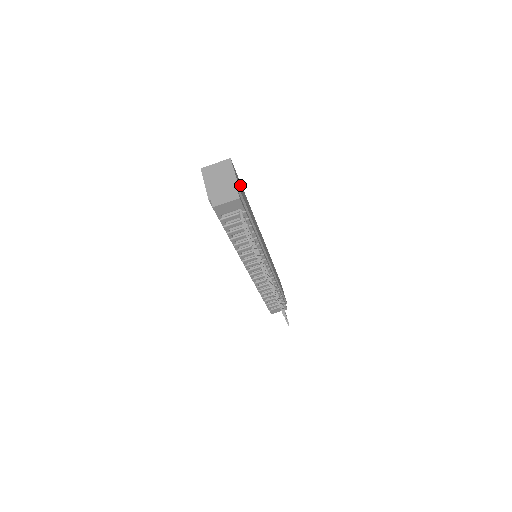
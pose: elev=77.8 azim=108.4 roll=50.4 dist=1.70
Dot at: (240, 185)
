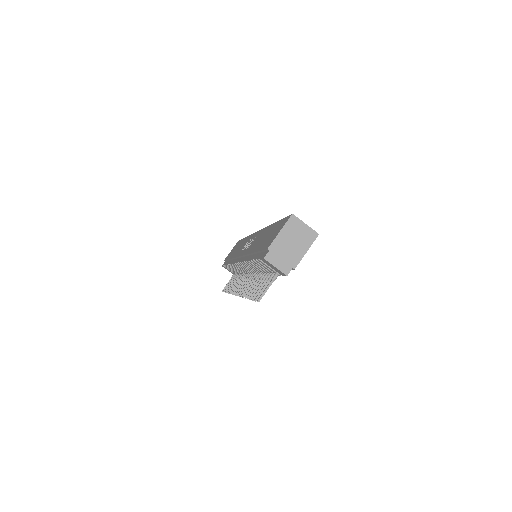
Dot at: occluded
